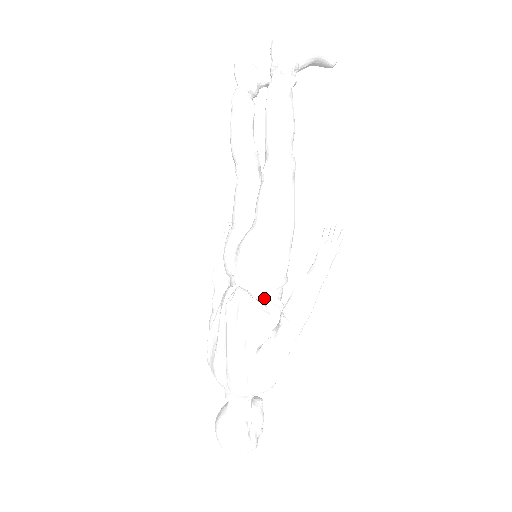
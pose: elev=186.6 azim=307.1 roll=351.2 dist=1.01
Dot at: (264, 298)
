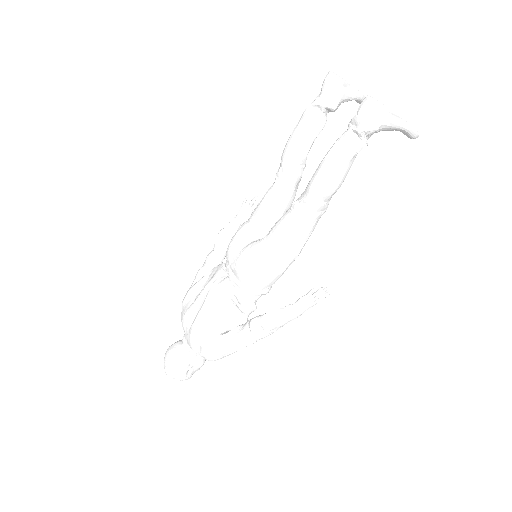
Dot at: (243, 298)
